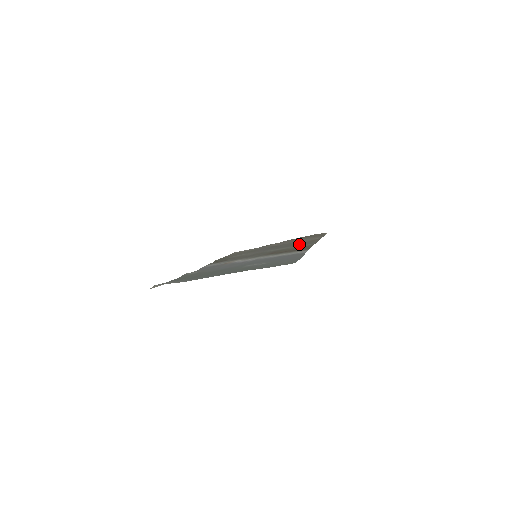
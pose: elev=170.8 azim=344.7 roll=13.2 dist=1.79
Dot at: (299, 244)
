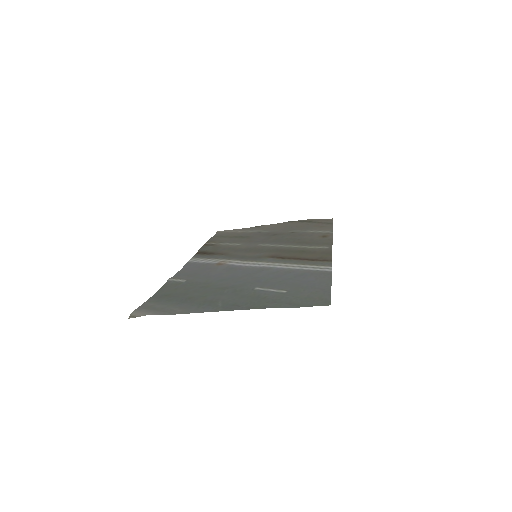
Dot at: (307, 240)
